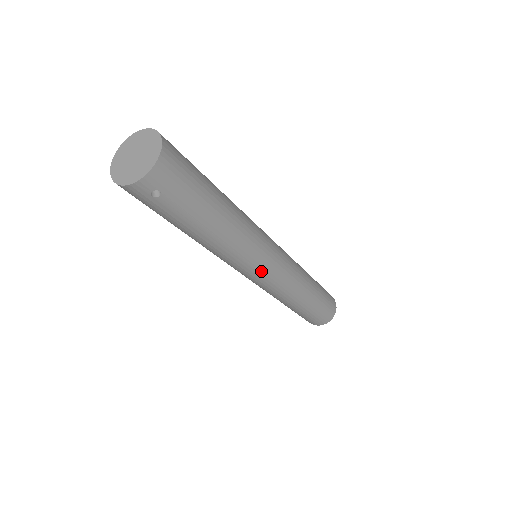
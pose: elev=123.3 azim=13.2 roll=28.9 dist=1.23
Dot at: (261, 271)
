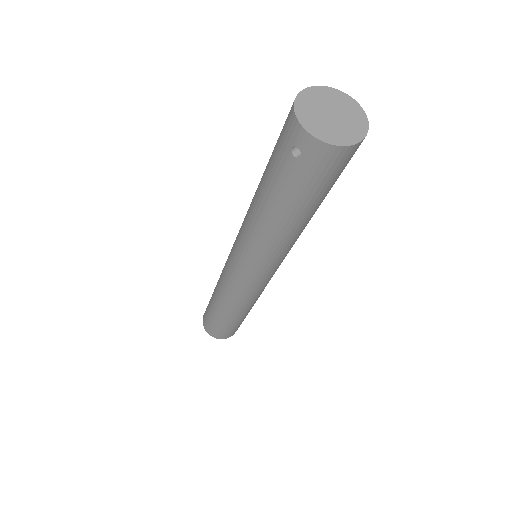
Dot at: (243, 269)
